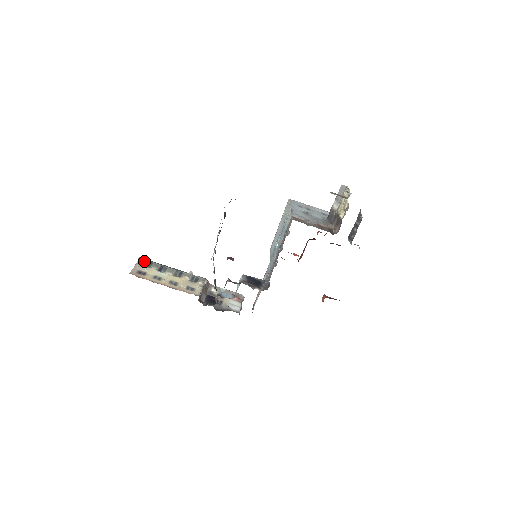
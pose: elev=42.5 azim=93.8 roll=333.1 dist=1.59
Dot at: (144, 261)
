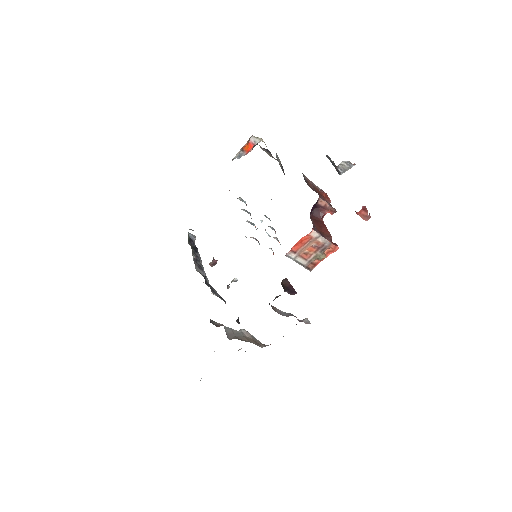
Dot at: occluded
